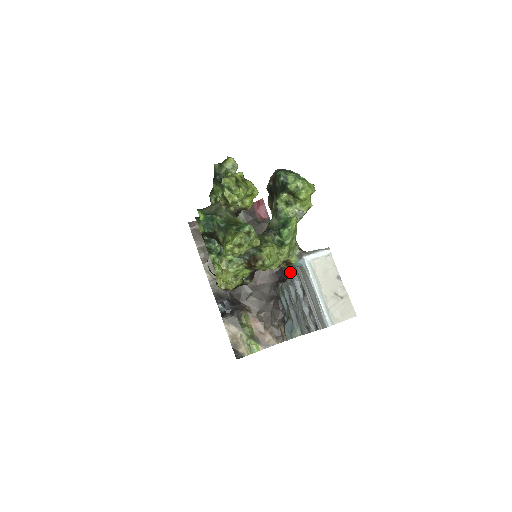
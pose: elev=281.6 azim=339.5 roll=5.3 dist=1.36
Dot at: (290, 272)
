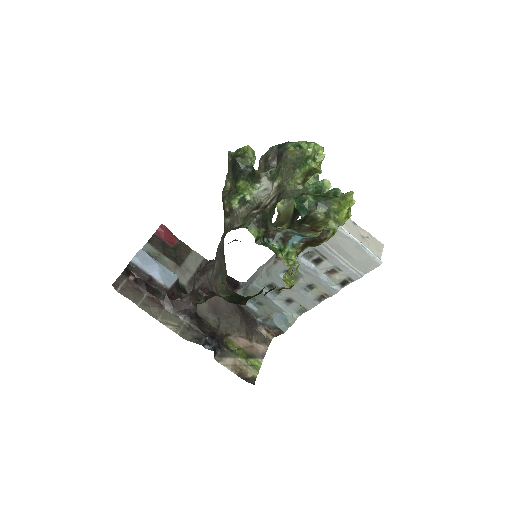
Dot at: occluded
